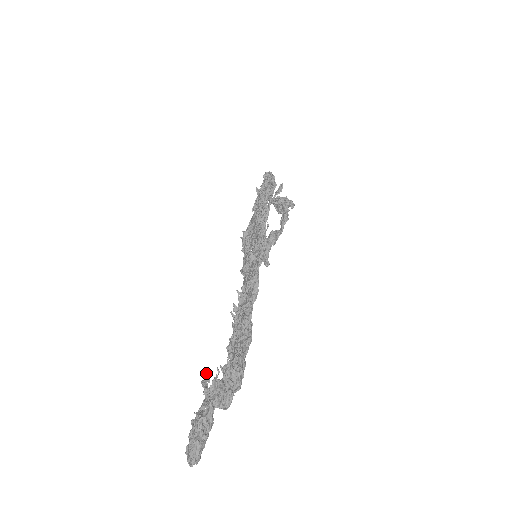
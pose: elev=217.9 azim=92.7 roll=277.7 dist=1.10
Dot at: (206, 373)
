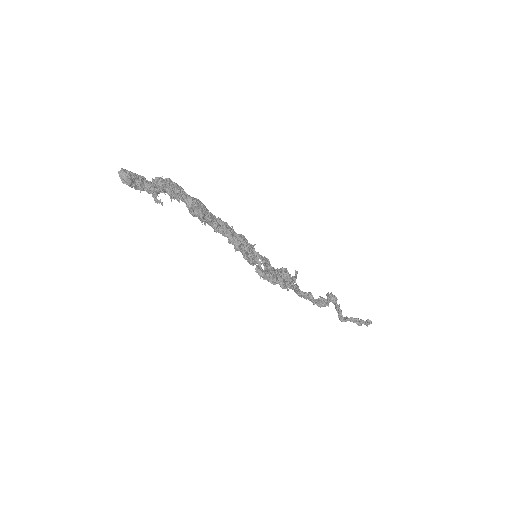
Dot at: occluded
